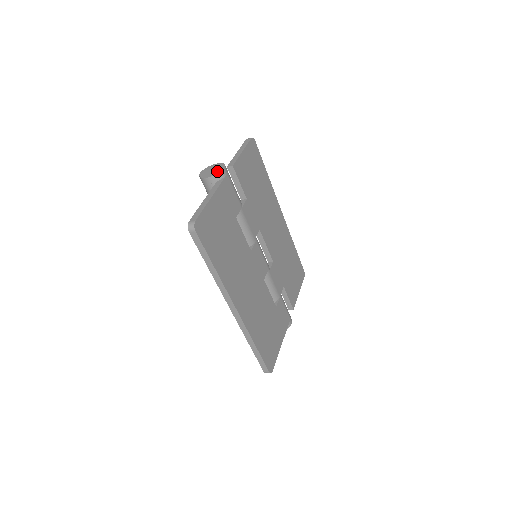
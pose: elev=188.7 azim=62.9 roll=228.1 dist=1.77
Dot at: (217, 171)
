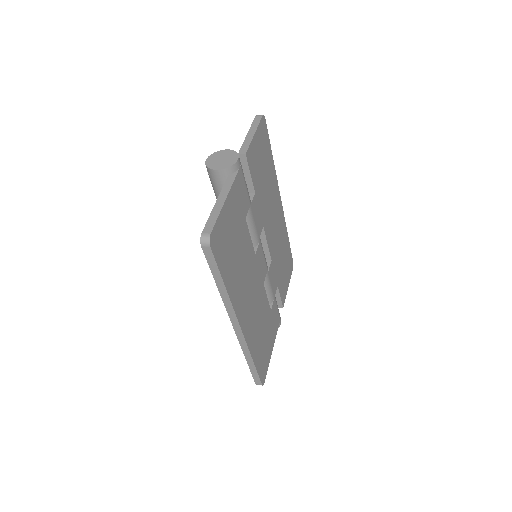
Dot at: (229, 162)
